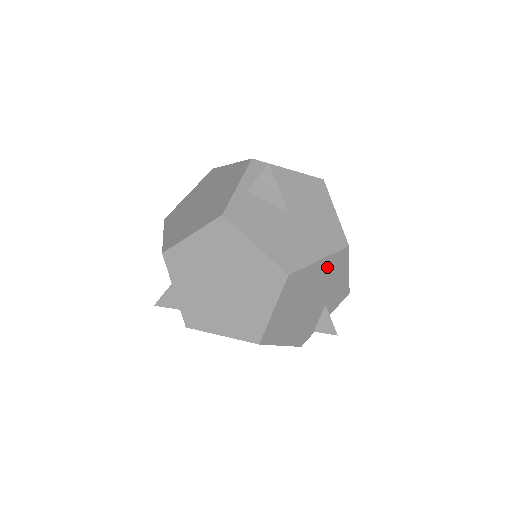
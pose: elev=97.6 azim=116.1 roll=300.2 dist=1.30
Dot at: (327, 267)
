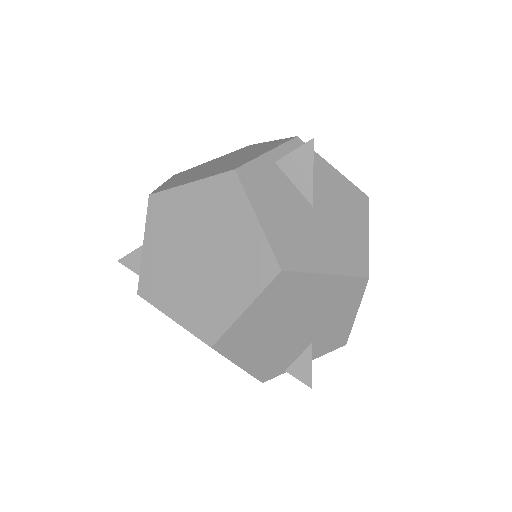
Dot at: (333, 290)
